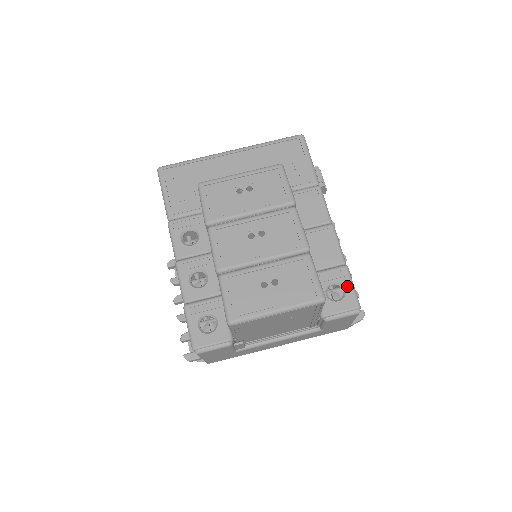
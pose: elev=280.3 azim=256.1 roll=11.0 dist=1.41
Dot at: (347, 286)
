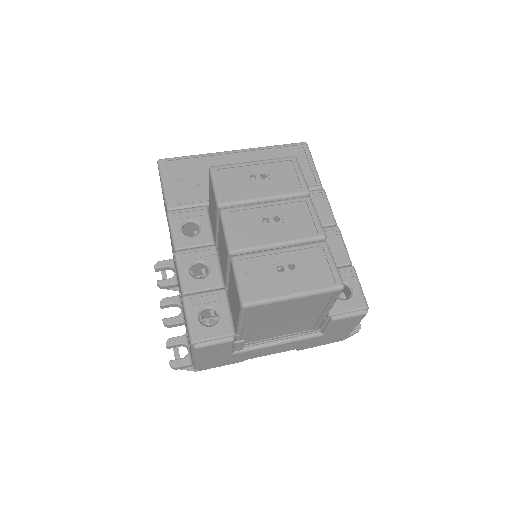
Dot at: (354, 286)
